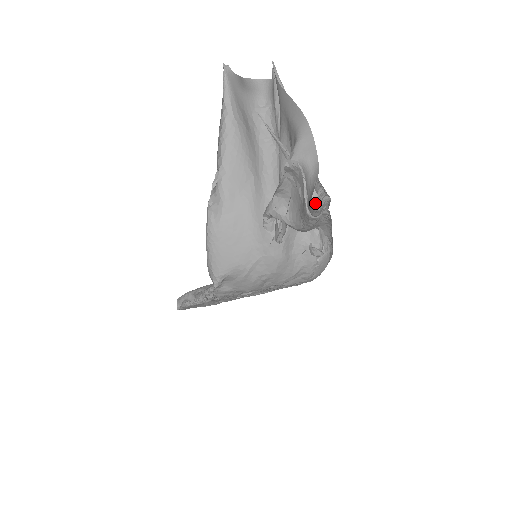
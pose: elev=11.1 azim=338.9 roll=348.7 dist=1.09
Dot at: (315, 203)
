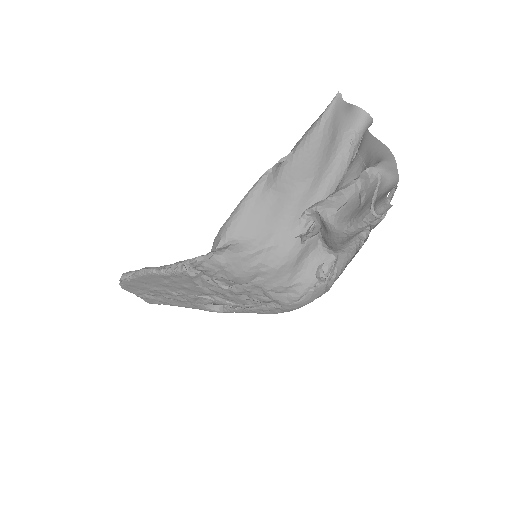
Dot at: occluded
